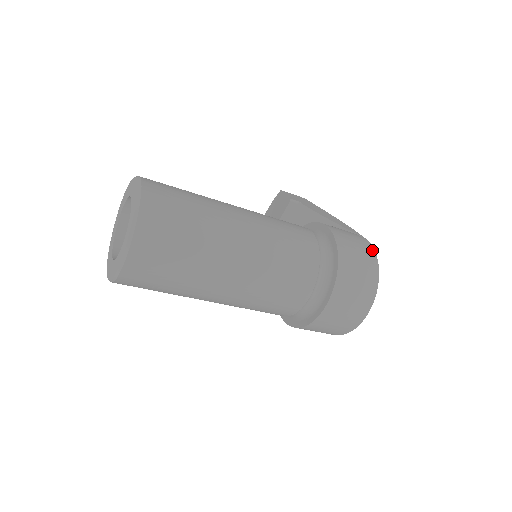
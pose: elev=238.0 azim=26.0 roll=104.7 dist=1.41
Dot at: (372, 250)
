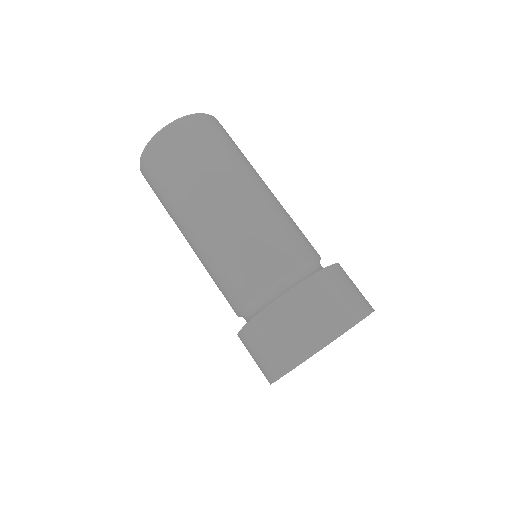
Dot at: occluded
